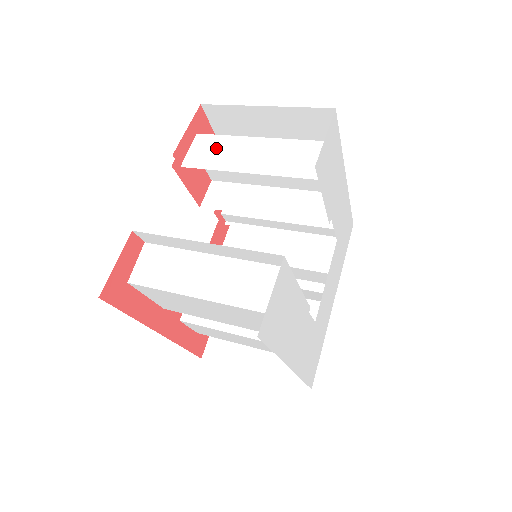
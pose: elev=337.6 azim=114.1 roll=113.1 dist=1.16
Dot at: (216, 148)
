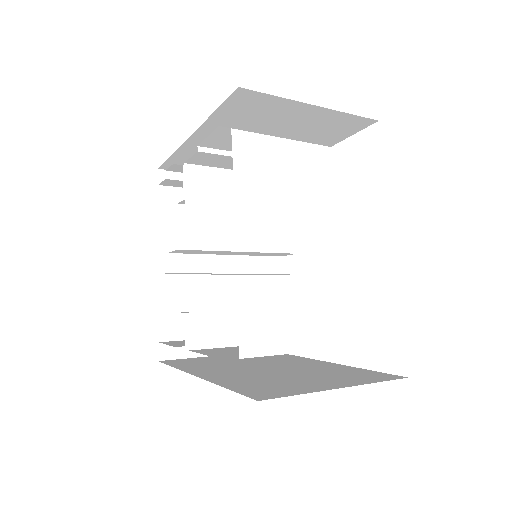
Dot at: (266, 156)
